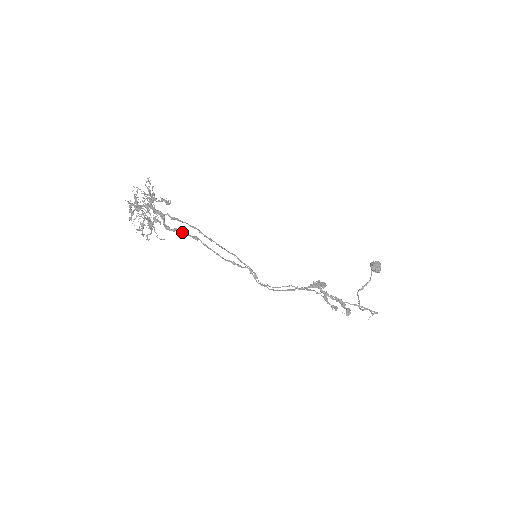
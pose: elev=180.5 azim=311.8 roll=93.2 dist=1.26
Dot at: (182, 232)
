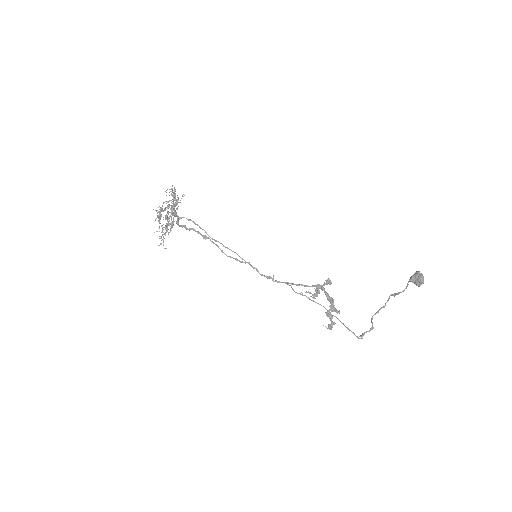
Dot at: (196, 231)
